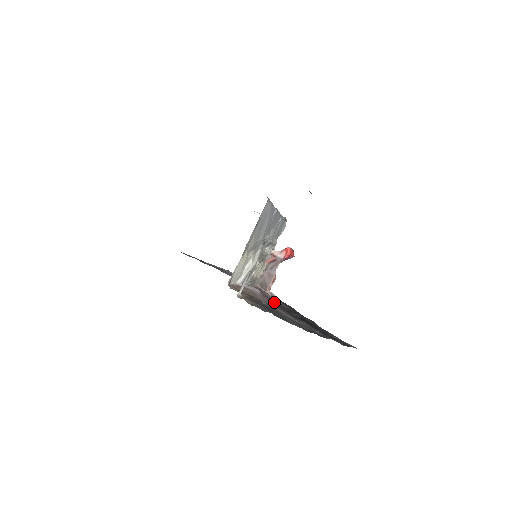
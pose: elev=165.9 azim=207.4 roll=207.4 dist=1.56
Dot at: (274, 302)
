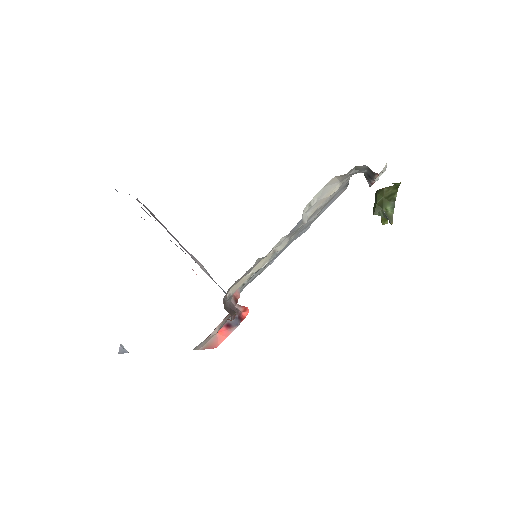
Dot at: occluded
